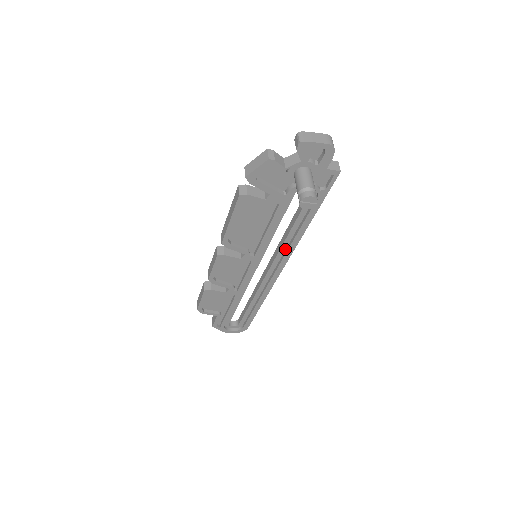
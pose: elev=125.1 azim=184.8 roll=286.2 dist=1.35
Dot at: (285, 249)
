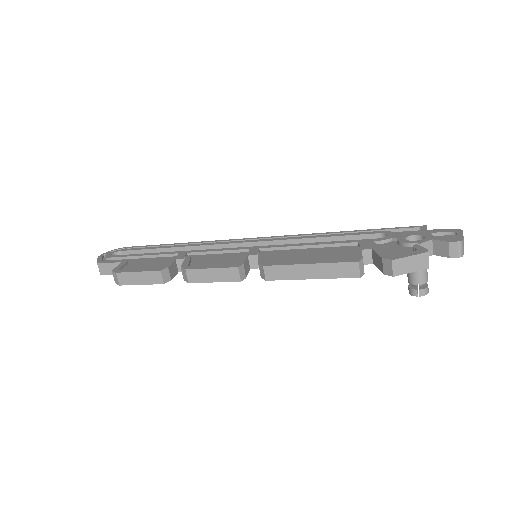
Dot at: occluded
